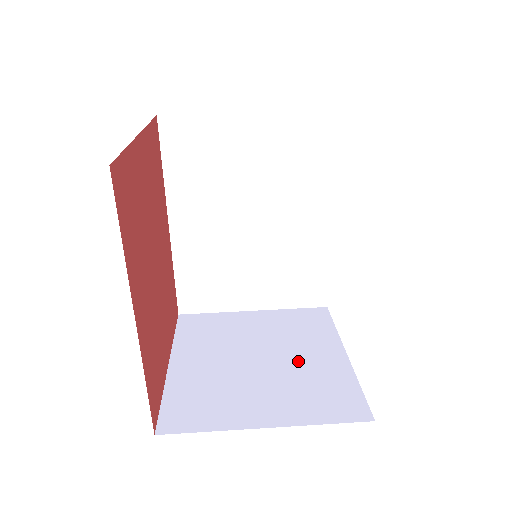
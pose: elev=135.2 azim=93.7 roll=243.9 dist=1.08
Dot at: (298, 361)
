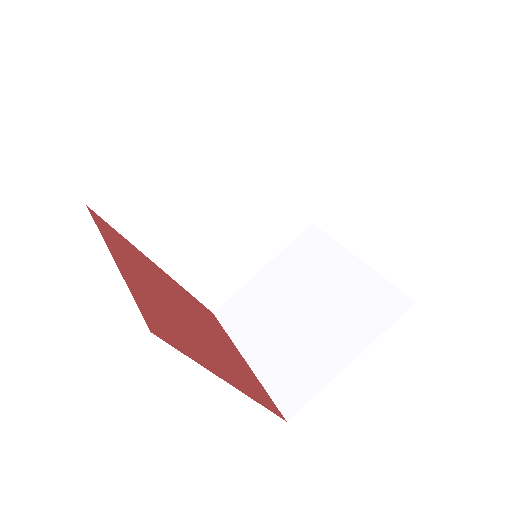
Dot at: (330, 290)
